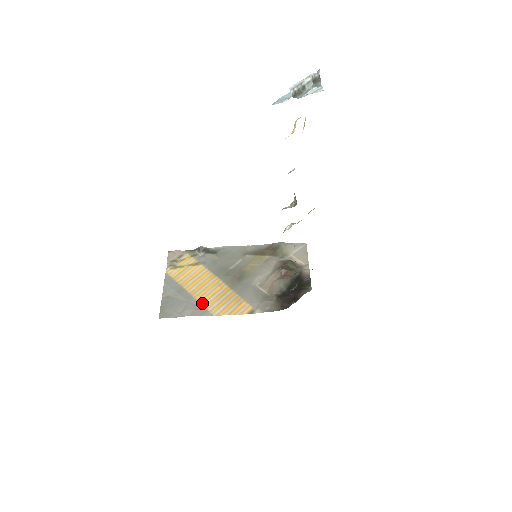
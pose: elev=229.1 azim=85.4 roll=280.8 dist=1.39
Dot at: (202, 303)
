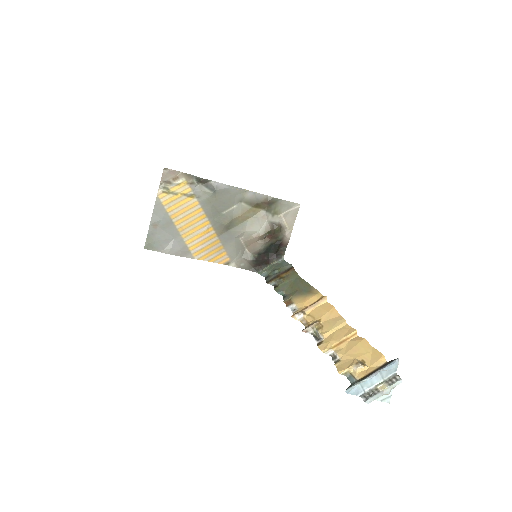
Dot at: (187, 244)
